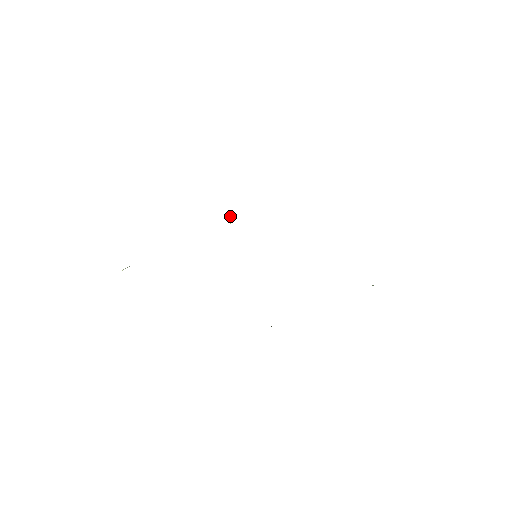
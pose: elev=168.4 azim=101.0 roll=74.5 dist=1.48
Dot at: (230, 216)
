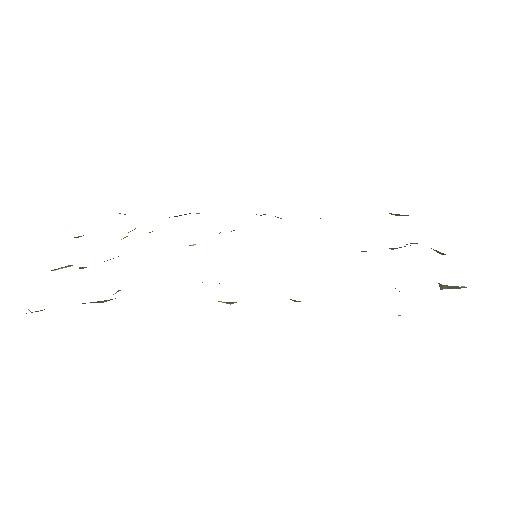
Dot at: (220, 232)
